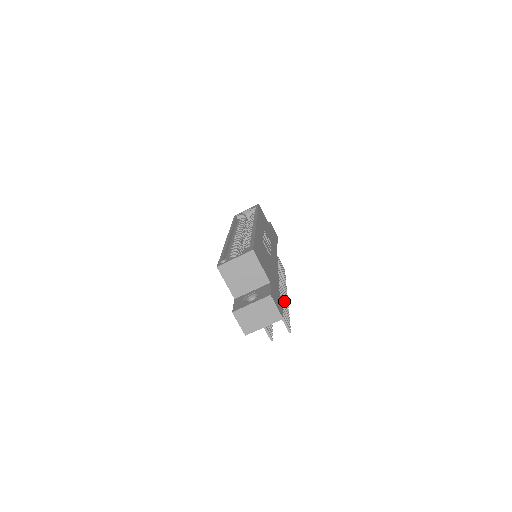
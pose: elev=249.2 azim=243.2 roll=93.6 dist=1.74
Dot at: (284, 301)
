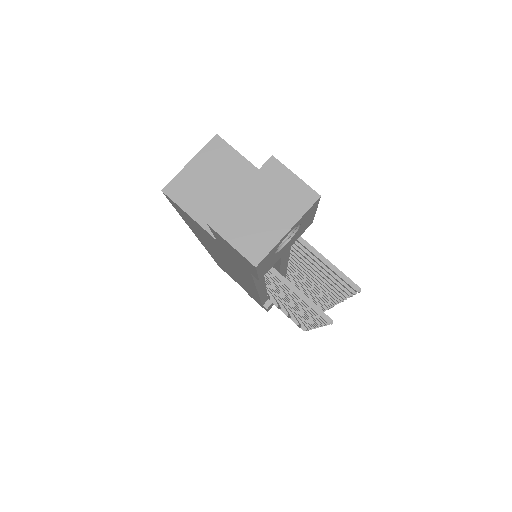
Dot at: occluded
